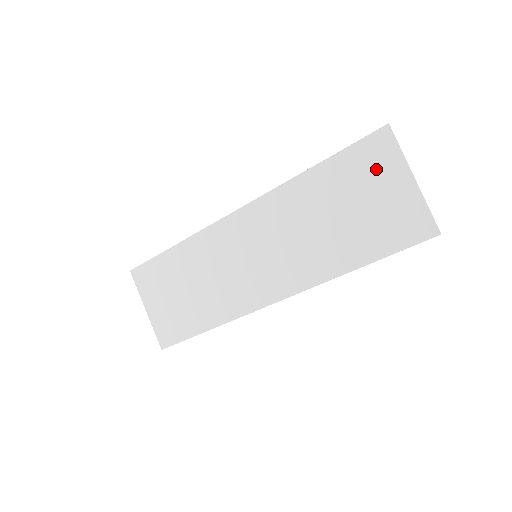
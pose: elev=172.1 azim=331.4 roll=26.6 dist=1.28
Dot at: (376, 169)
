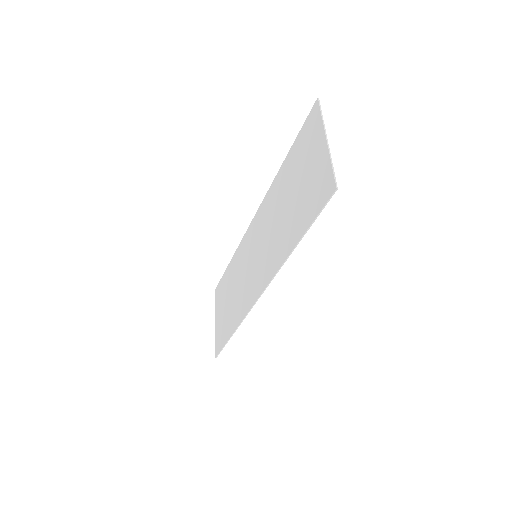
Dot at: (309, 143)
